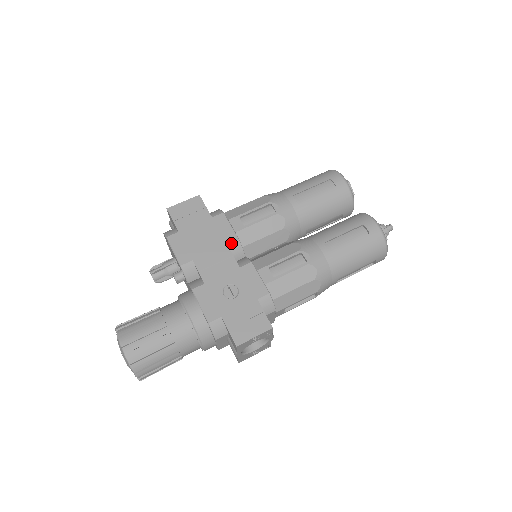
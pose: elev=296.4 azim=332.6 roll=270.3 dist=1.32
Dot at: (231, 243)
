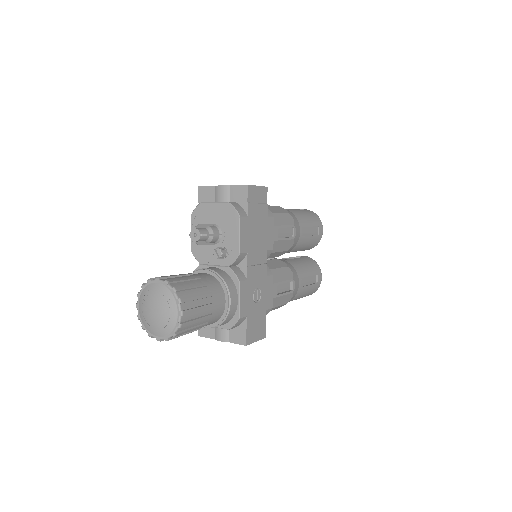
Dot at: (269, 250)
